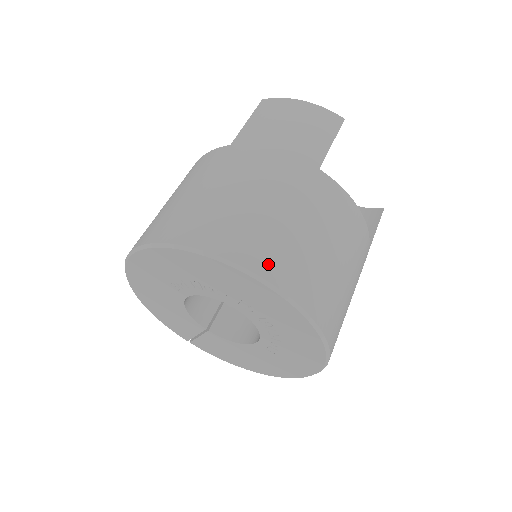
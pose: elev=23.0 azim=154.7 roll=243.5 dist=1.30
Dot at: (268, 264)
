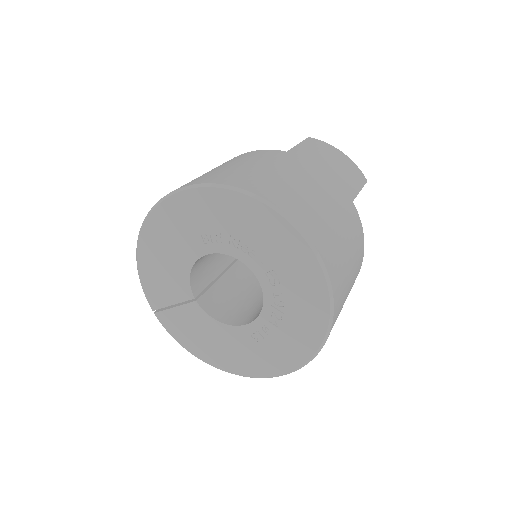
Dot at: (321, 243)
